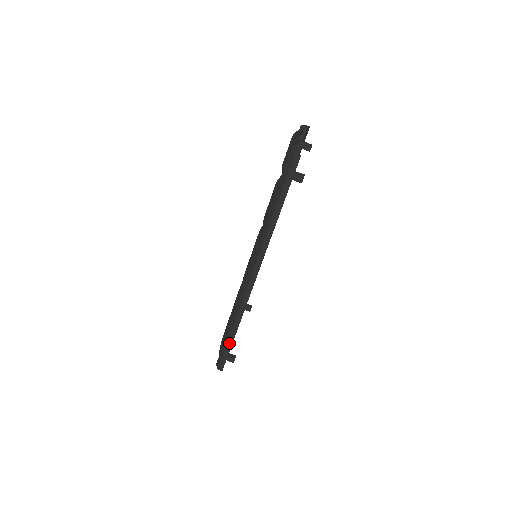
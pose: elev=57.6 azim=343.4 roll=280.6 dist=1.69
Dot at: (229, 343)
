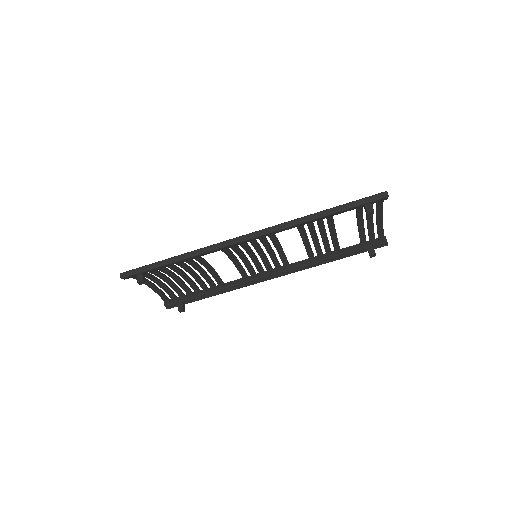
Dot at: (161, 263)
